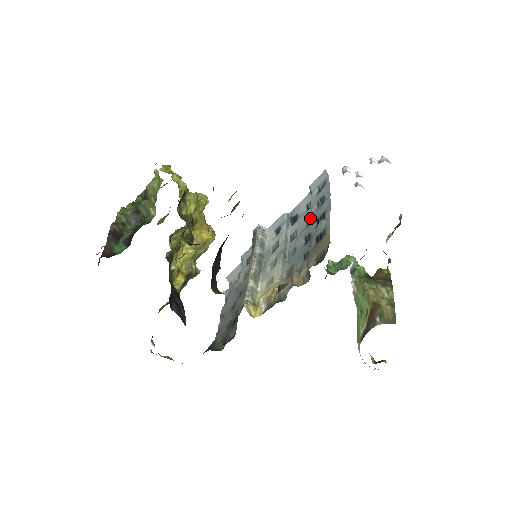
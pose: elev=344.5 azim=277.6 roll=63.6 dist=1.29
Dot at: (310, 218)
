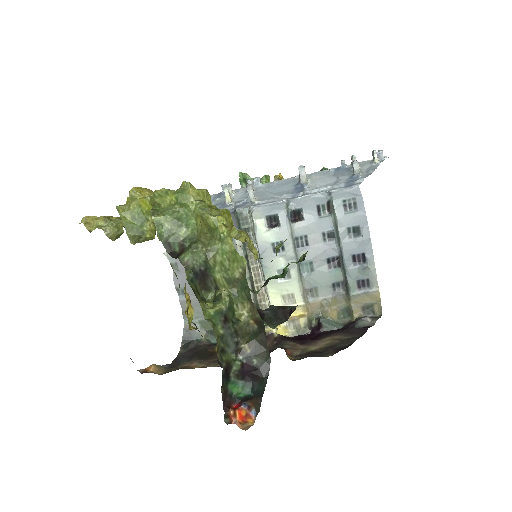
Dot at: (330, 234)
